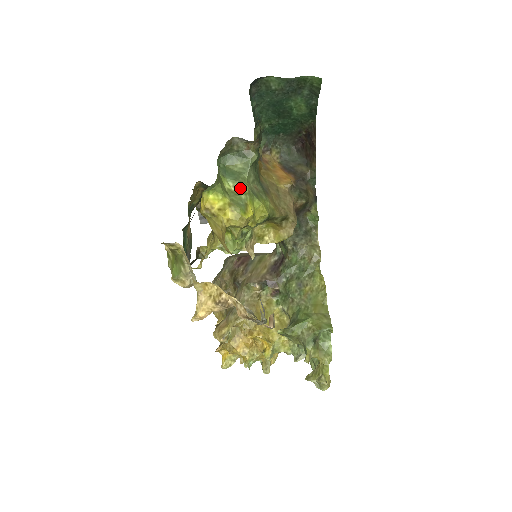
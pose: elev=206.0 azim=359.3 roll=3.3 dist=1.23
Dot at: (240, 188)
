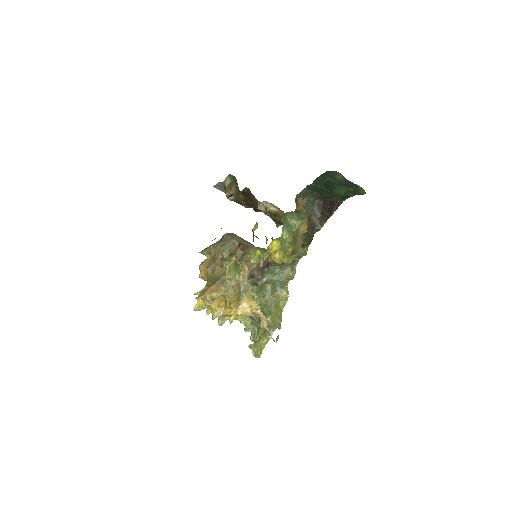
Dot at: (288, 239)
